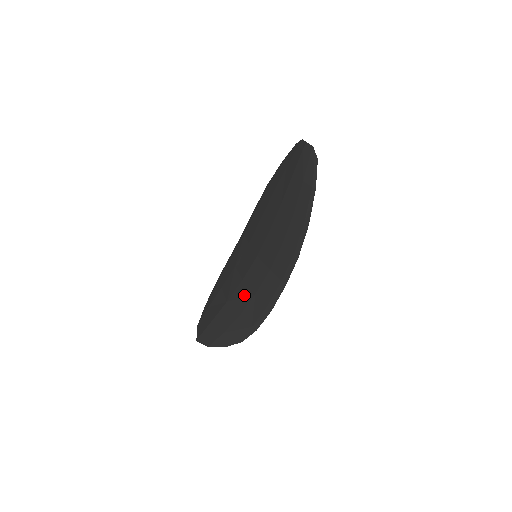
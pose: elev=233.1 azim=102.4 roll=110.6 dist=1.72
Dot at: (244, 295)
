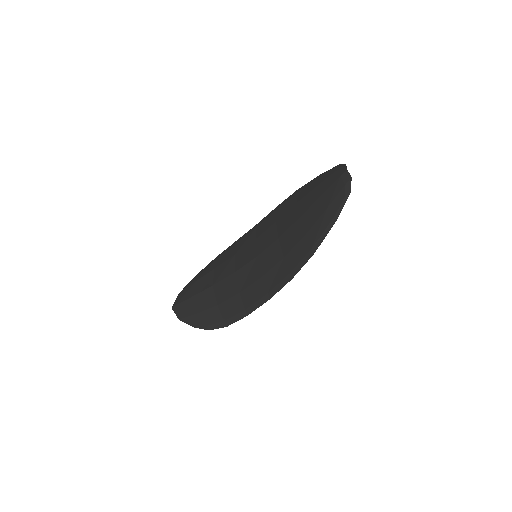
Dot at: (230, 288)
